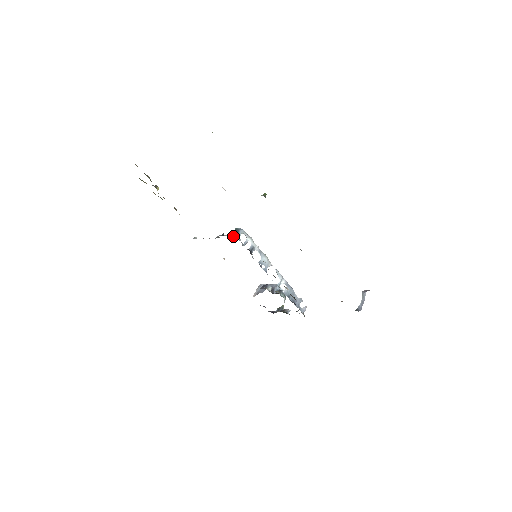
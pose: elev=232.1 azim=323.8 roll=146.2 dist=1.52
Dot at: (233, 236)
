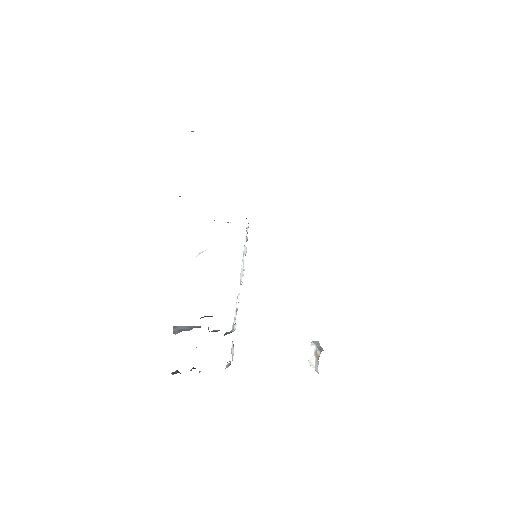
Dot at: occluded
